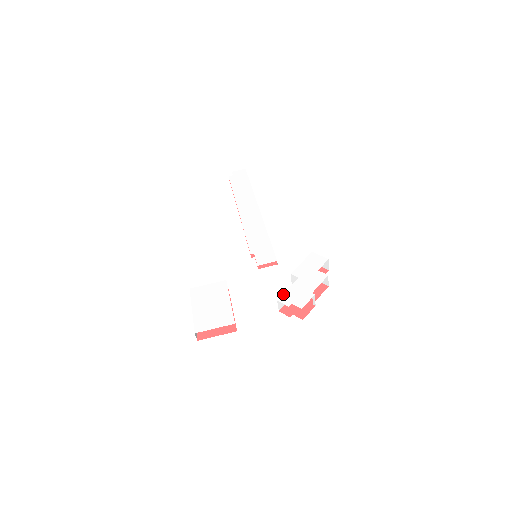
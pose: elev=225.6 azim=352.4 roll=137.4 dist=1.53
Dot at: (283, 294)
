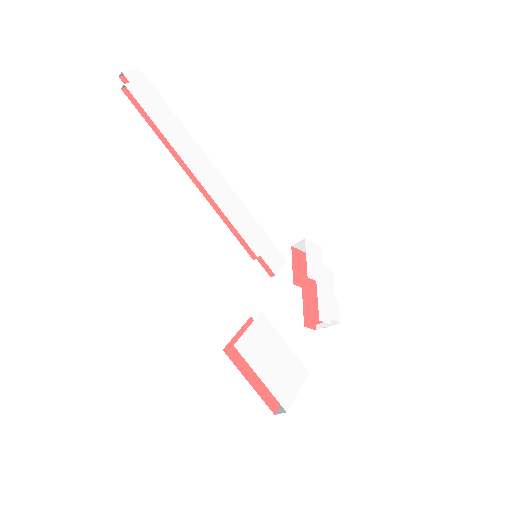
Dot at: (319, 310)
